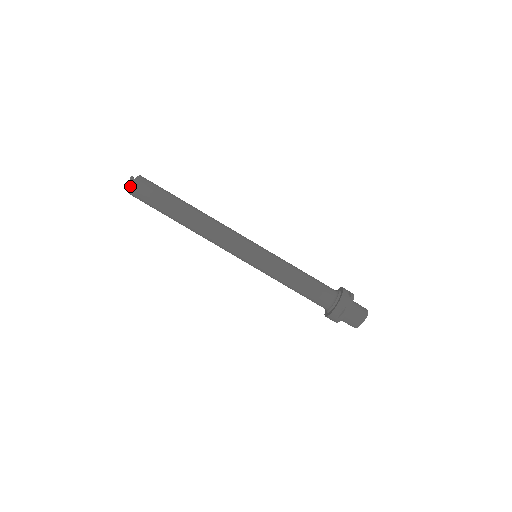
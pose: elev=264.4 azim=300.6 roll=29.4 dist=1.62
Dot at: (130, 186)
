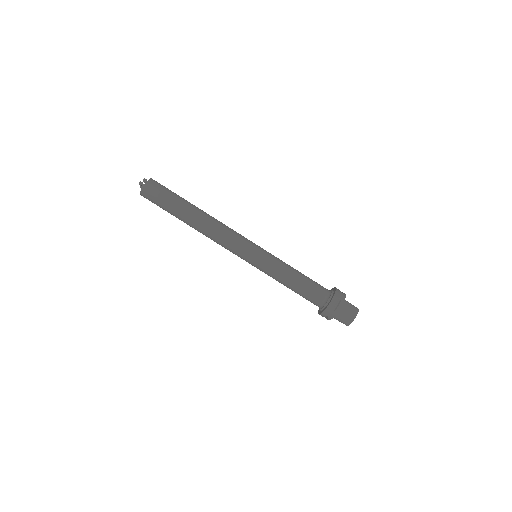
Dot at: (145, 183)
